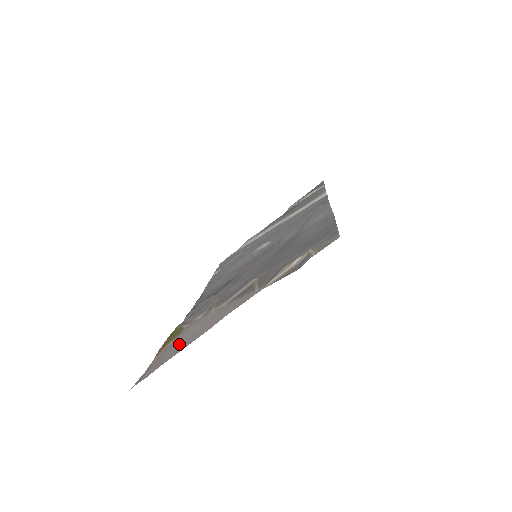
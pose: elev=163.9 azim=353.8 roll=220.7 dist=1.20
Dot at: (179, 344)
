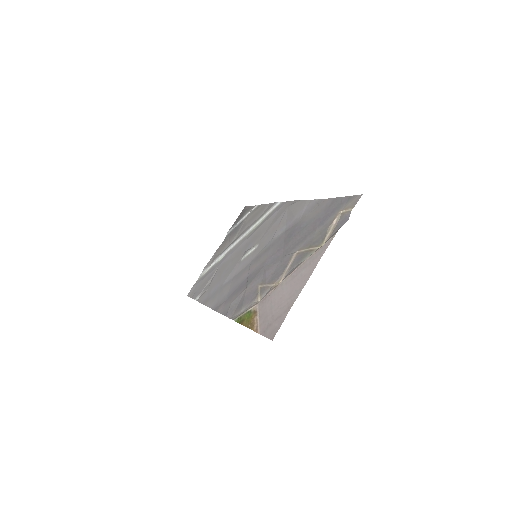
Dot at: (282, 303)
